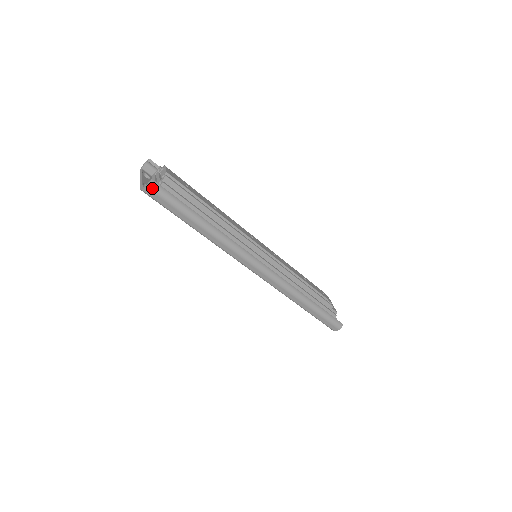
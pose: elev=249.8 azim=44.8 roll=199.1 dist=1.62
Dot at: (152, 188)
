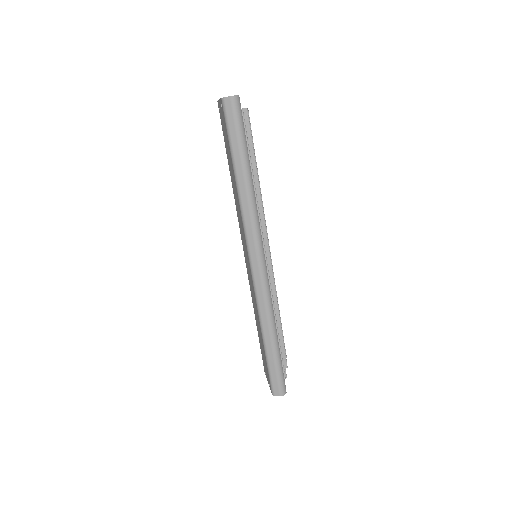
Dot at: (234, 101)
